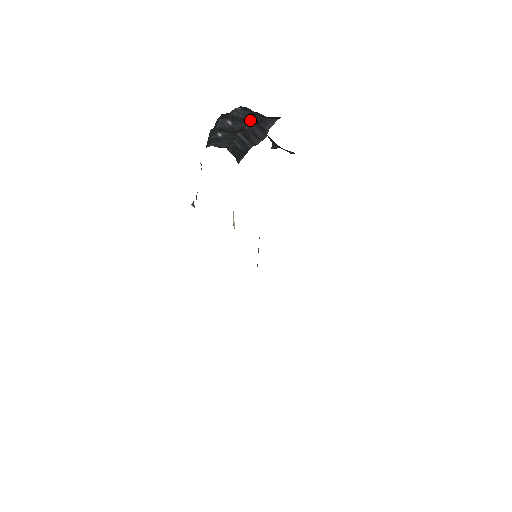
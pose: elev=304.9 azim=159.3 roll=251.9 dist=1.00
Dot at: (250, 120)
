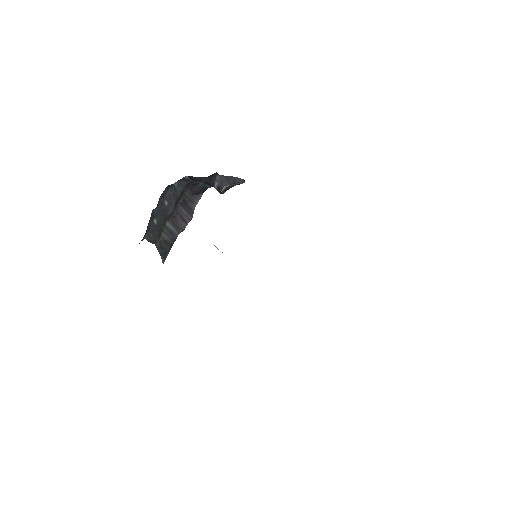
Dot at: (179, 203)
